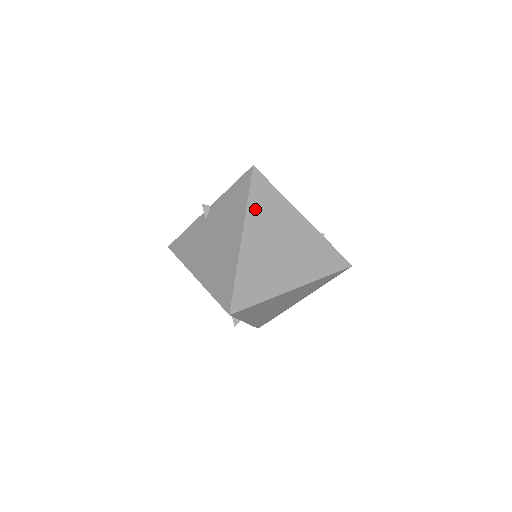
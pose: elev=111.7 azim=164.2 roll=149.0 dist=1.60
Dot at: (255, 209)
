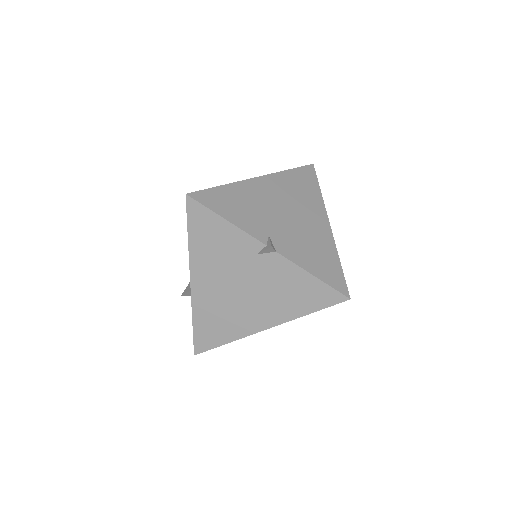
Dot at: occluded
